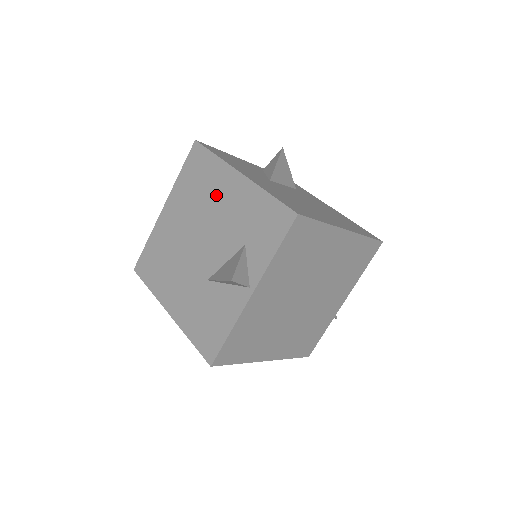
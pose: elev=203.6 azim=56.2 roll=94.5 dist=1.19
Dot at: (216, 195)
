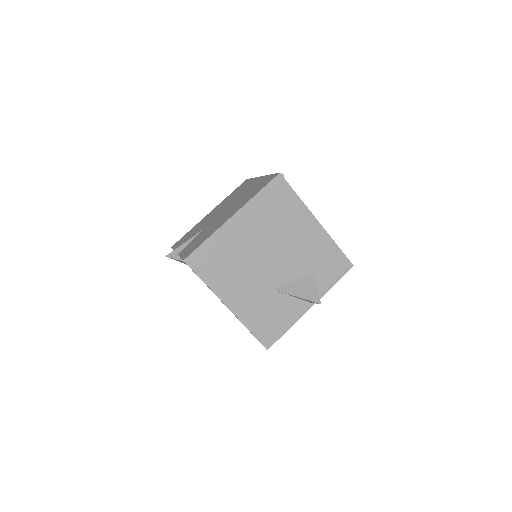
Dot at: (294, 229)
